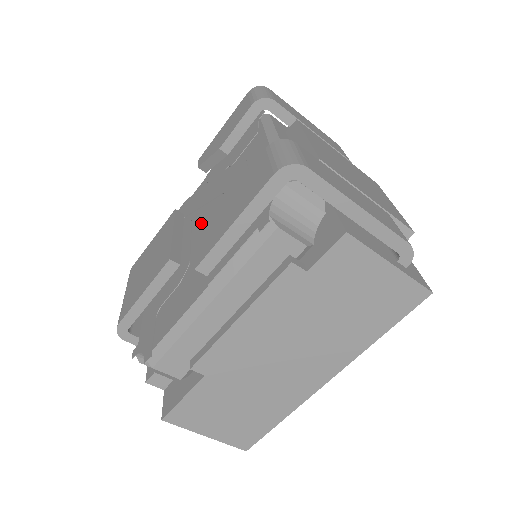
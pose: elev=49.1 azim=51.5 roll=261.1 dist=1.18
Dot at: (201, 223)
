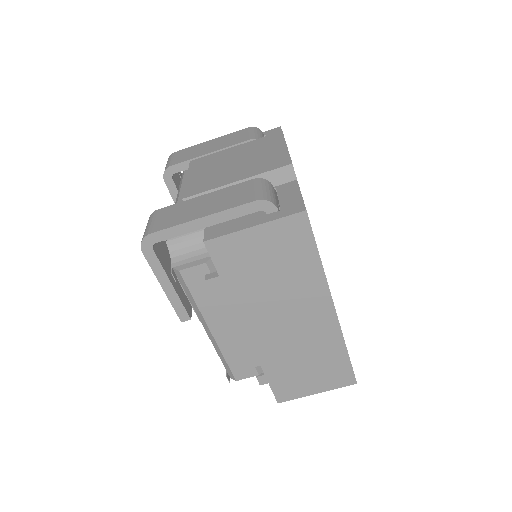
Dot at: occluded
